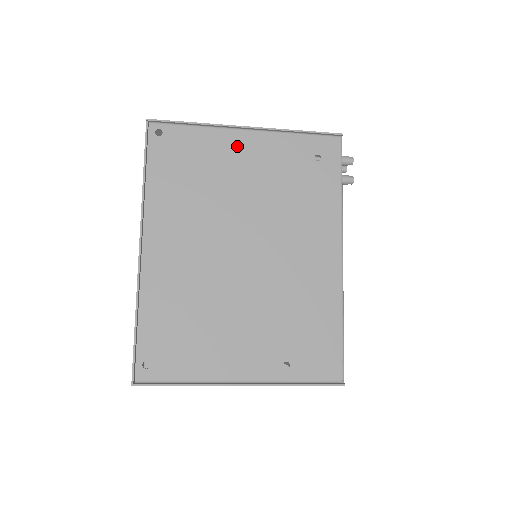
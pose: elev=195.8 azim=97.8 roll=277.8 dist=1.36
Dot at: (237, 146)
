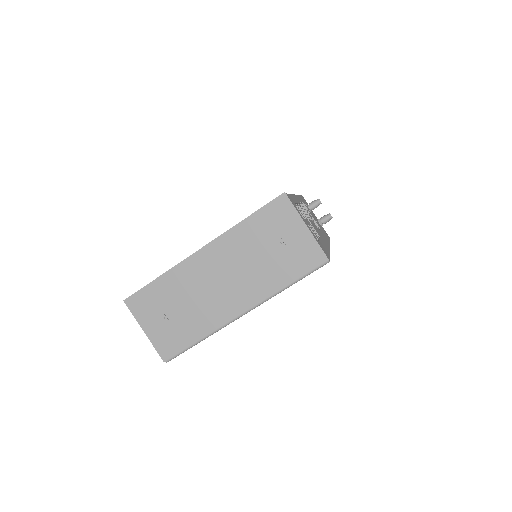
Dot at: occluded
